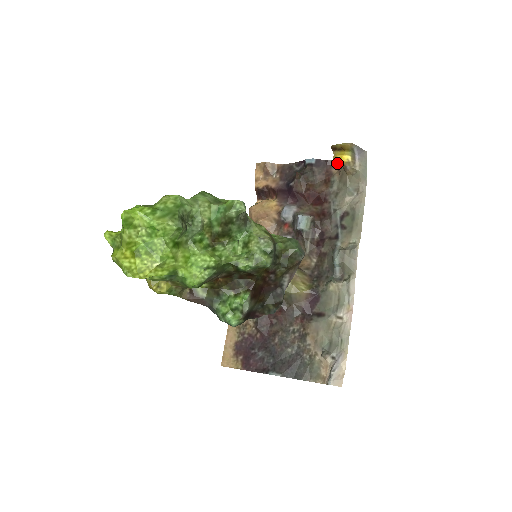
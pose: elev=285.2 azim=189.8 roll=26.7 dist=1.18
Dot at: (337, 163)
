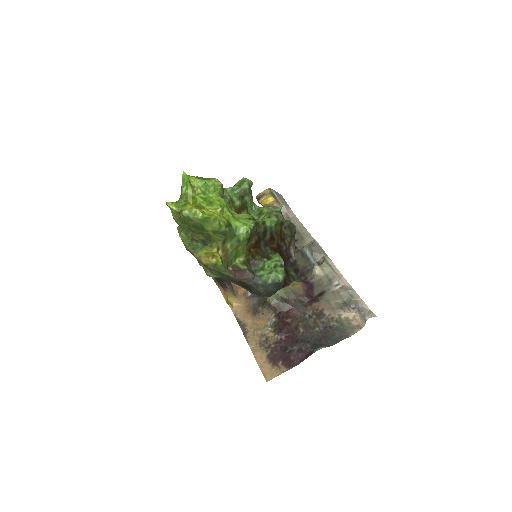
Dot at: occluded
